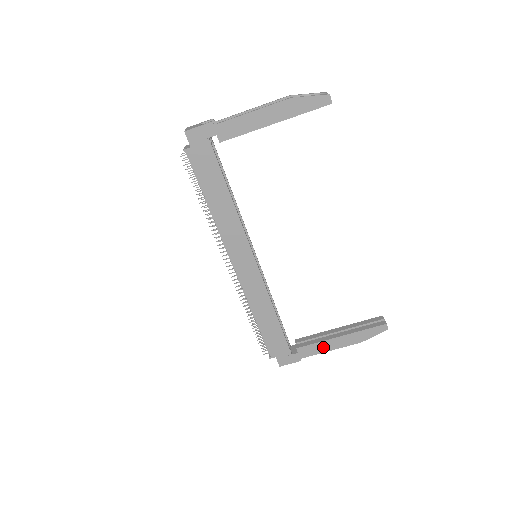
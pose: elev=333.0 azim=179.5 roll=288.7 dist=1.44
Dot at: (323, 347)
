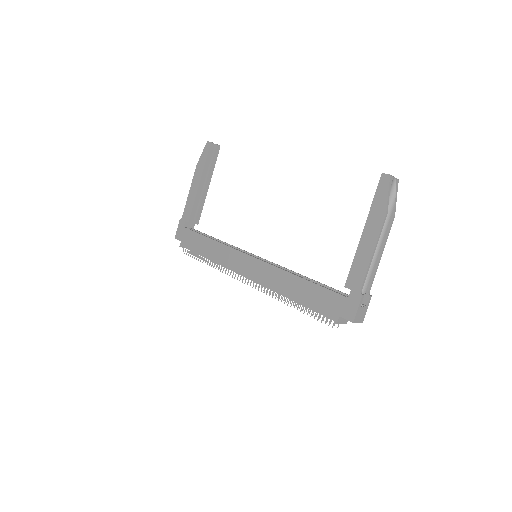
Dot at: (363, 259)
